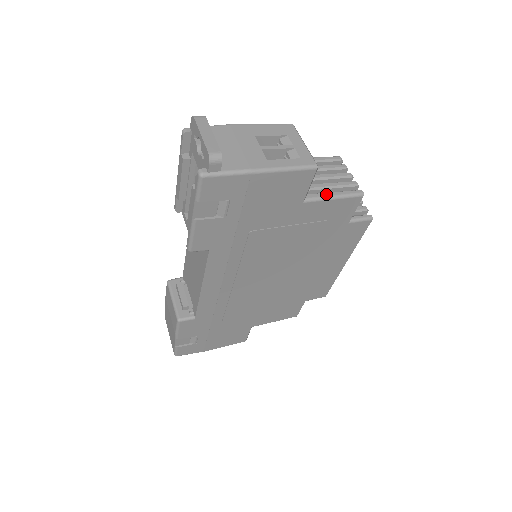
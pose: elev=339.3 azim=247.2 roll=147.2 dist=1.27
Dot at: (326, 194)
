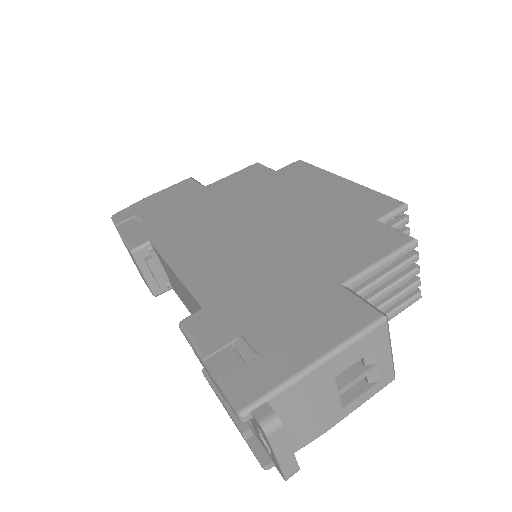
Dot at: occluded
